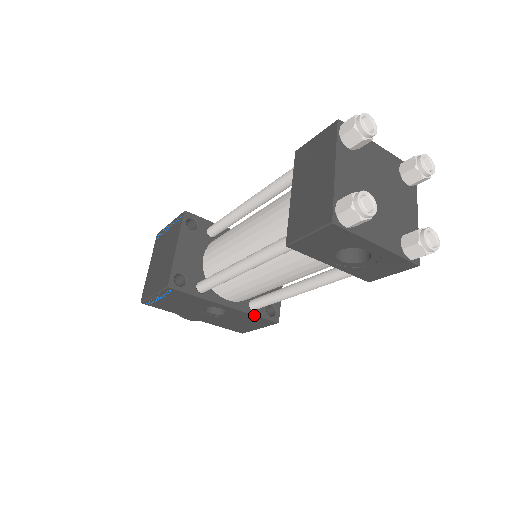
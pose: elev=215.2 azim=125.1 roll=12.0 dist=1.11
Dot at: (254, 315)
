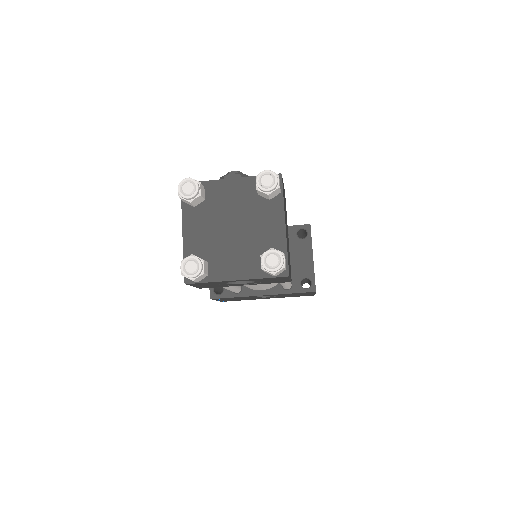
Dot at: (289, 293)
